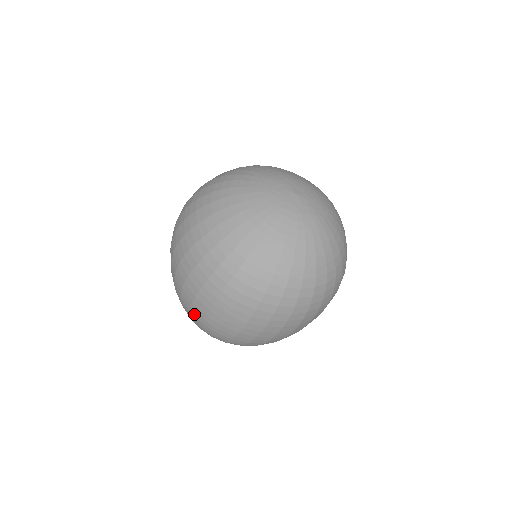
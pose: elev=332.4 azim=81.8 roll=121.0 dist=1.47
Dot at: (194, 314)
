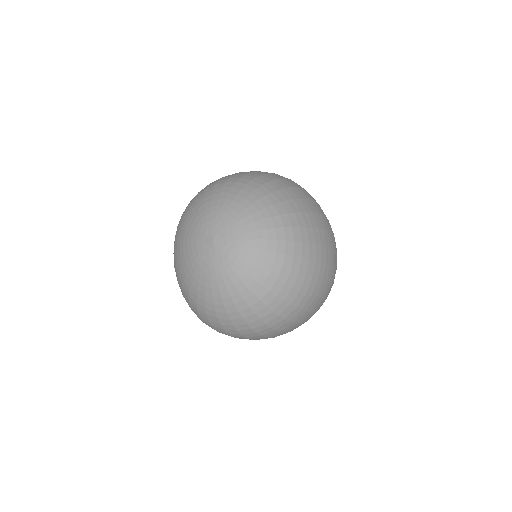
Dot at: occluded
